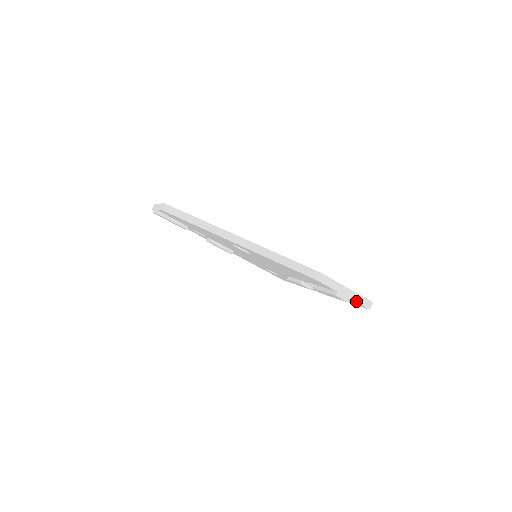
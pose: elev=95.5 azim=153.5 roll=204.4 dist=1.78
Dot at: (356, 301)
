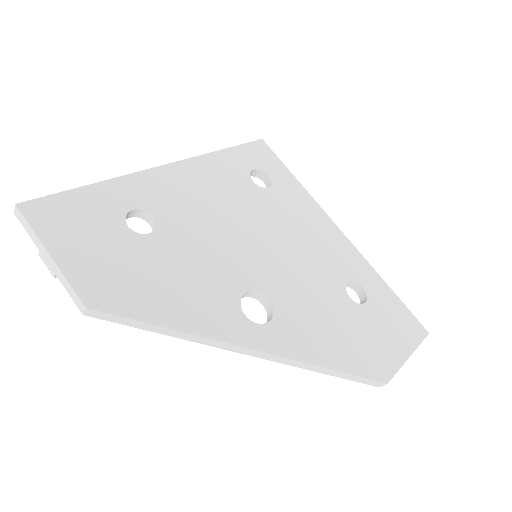
Dot at: occluded
